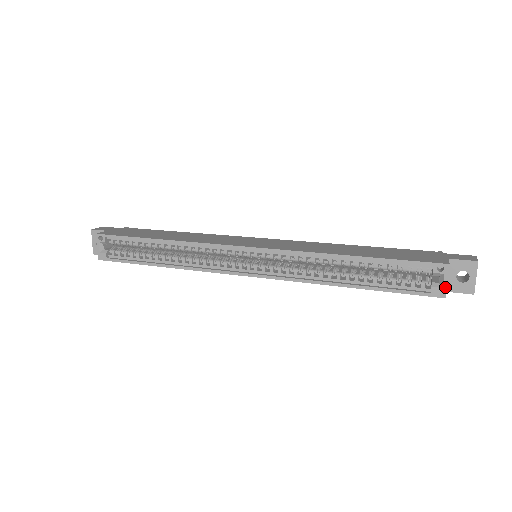
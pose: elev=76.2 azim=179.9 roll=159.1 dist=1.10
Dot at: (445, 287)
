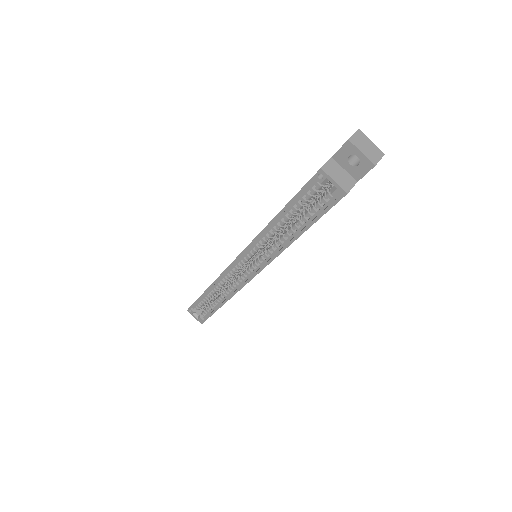
Dot at: (337, 186)
